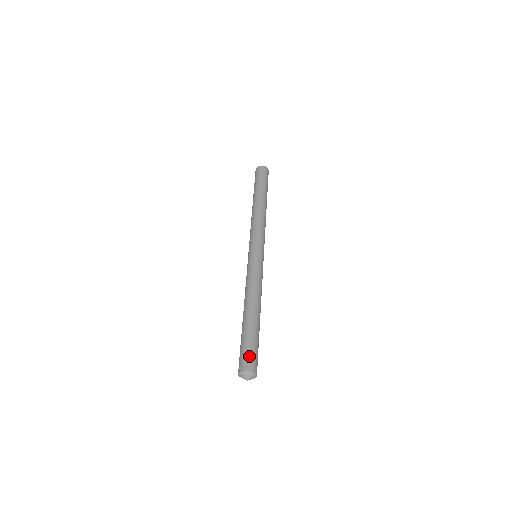
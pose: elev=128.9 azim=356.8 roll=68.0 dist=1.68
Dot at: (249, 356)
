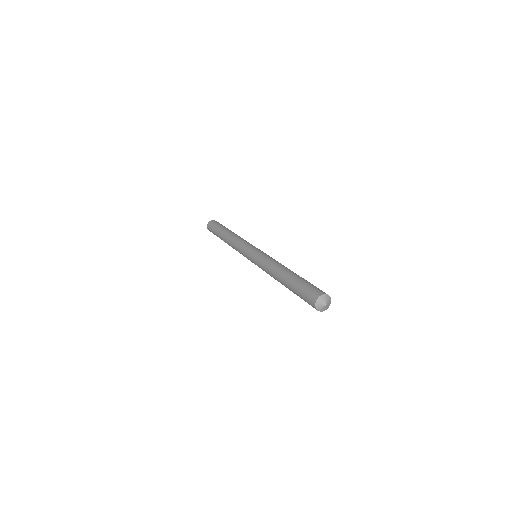
Dot at: occluded
